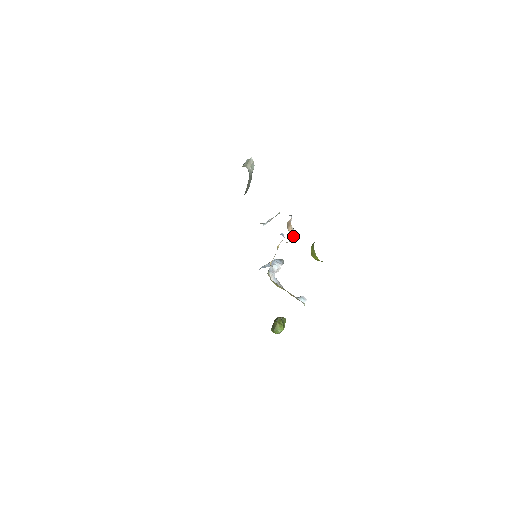
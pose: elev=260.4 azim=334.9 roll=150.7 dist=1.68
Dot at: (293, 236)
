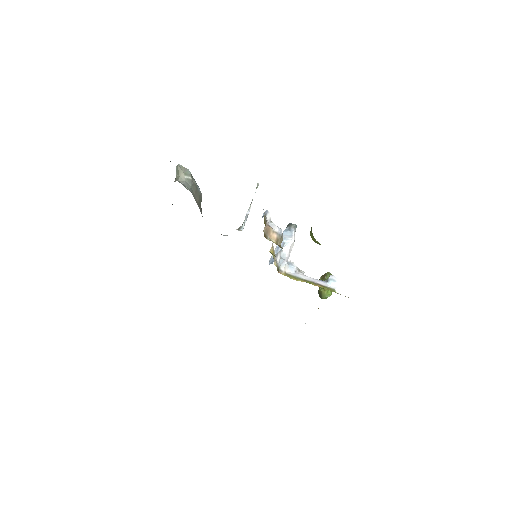
Dot at: (280, 238)
